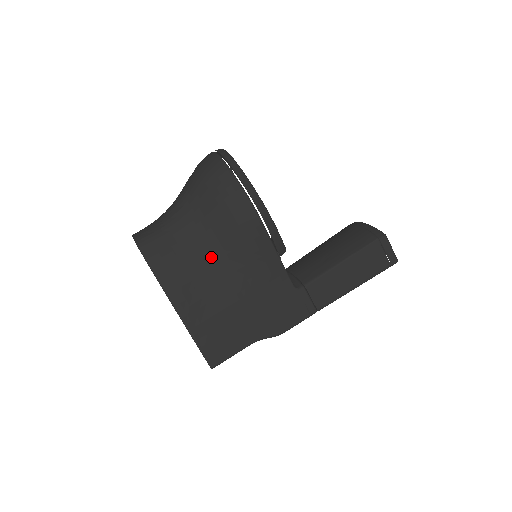
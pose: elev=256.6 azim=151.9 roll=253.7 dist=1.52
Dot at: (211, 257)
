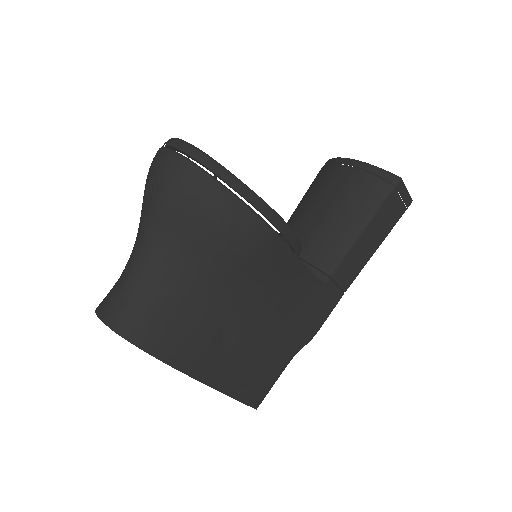
Dot at: (224, 303)
